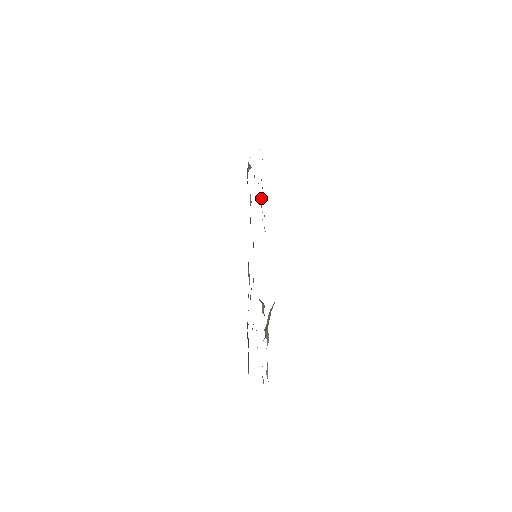
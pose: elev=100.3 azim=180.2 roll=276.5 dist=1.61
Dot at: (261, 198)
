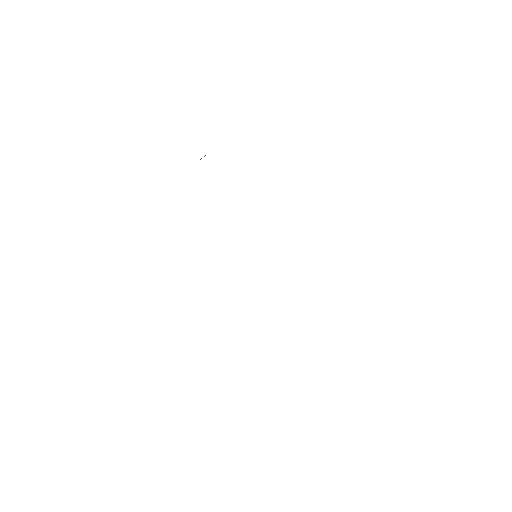
Dot at: occluded
